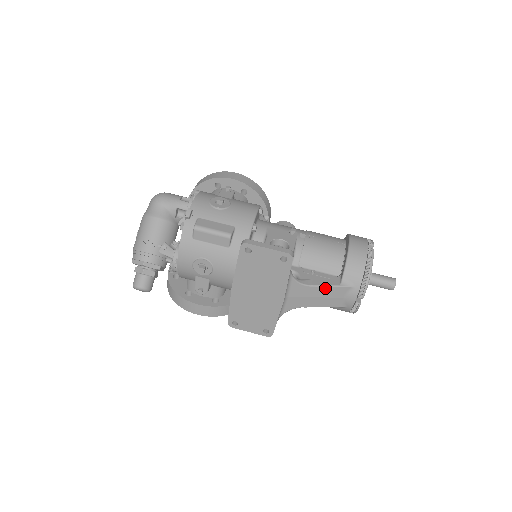
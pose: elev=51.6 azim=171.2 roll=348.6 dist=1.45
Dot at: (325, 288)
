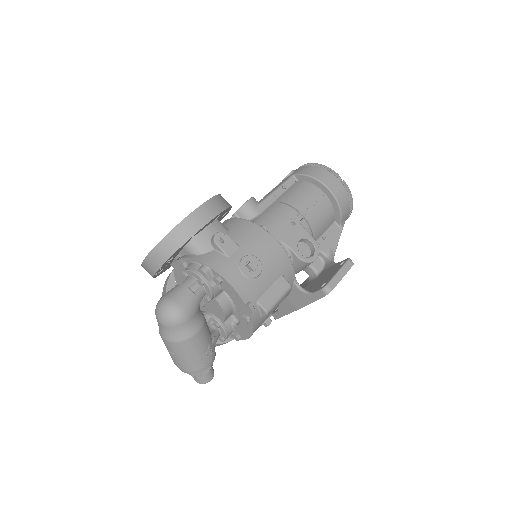
Dot at: occluded
